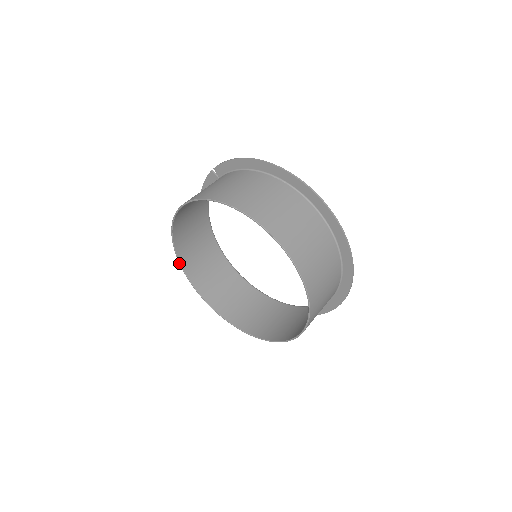
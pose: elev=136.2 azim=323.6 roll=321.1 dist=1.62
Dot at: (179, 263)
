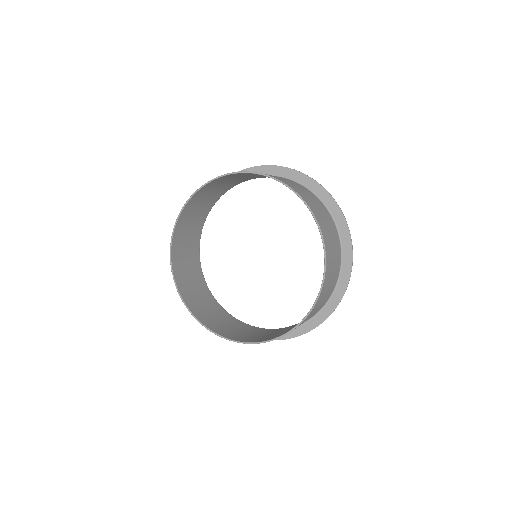
Dot at: occluded
